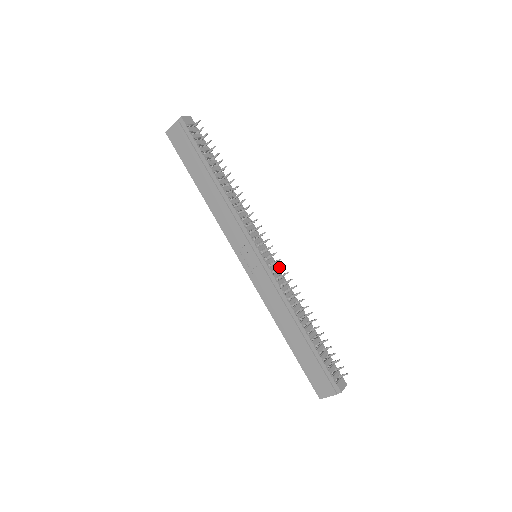
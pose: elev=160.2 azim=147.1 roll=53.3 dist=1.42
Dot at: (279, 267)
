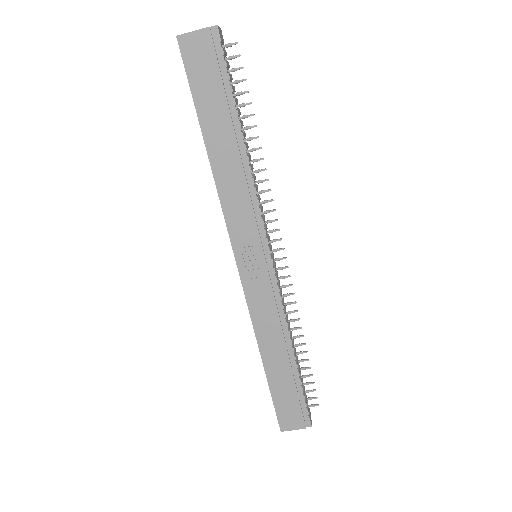
Dot at: (282, 276)
